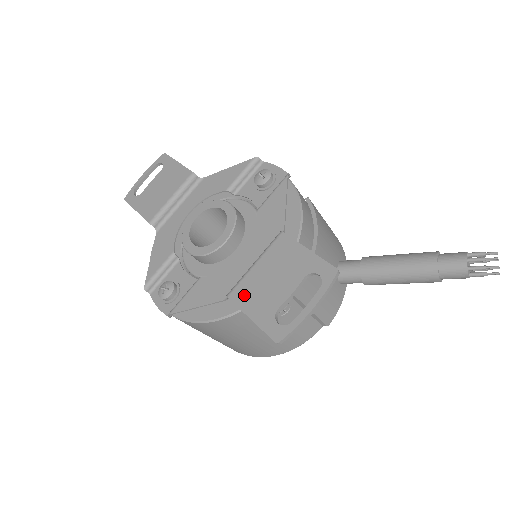
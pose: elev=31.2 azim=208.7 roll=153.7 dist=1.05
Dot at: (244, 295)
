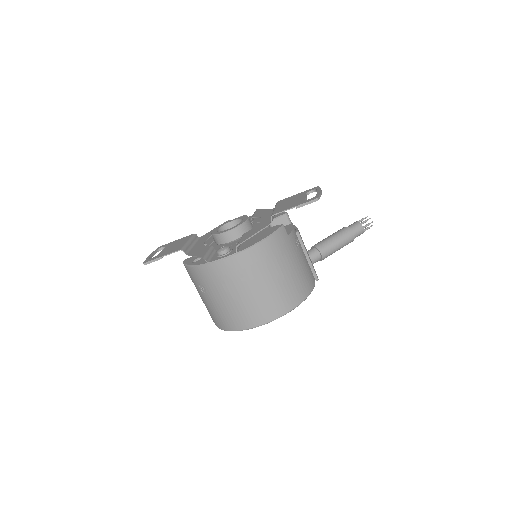
Dot at: (282, 209)
